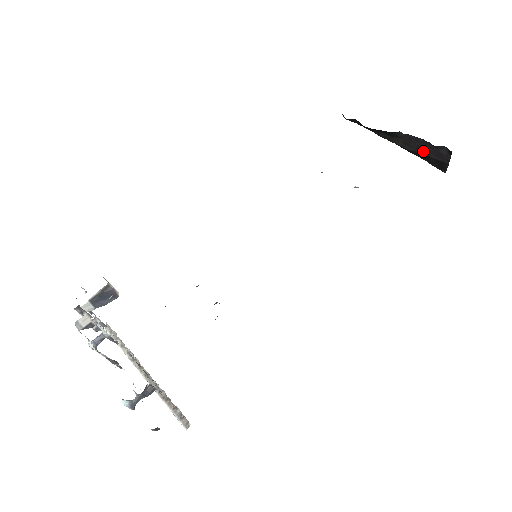
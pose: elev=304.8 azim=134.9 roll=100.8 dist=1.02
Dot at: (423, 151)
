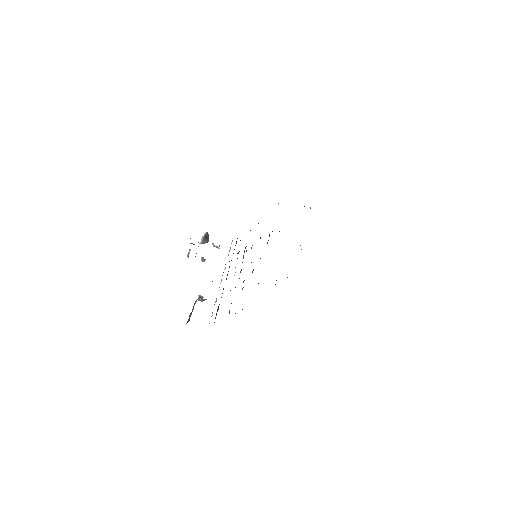
Dot at: occluded
